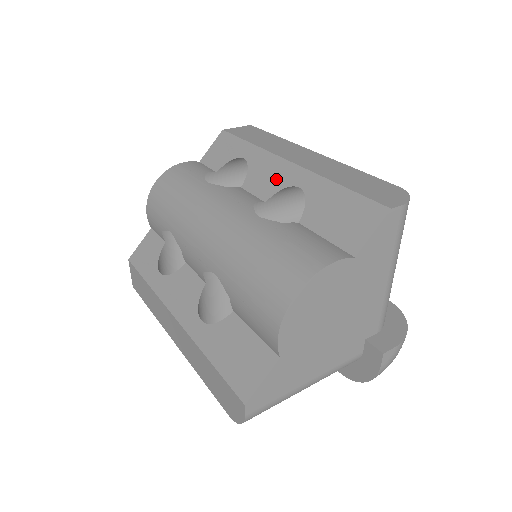
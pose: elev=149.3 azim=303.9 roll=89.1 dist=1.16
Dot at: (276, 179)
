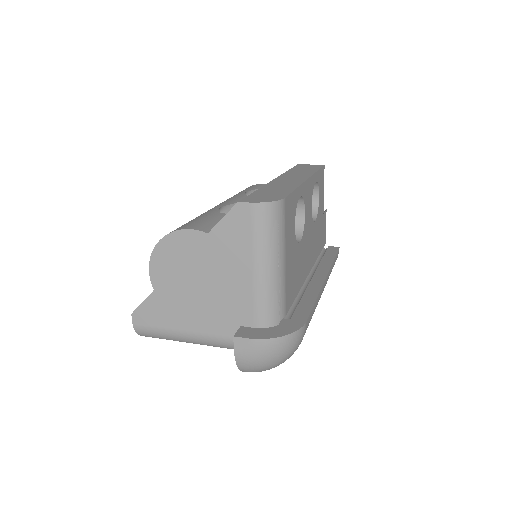
Dot at: occluded
